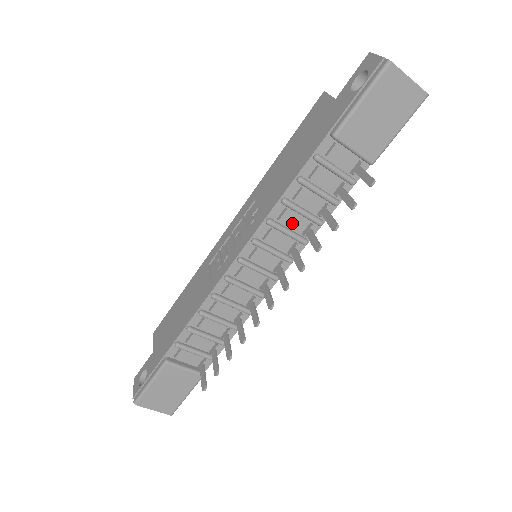
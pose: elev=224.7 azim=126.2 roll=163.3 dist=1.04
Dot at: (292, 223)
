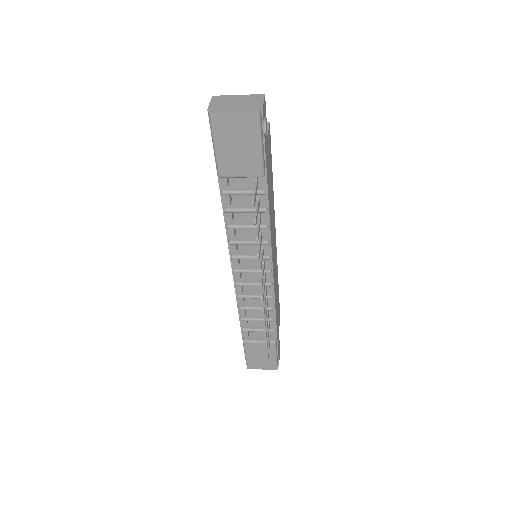
Dot at: (248, 235)
